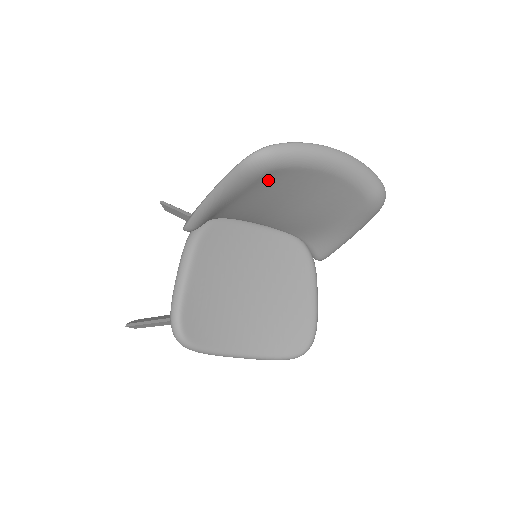
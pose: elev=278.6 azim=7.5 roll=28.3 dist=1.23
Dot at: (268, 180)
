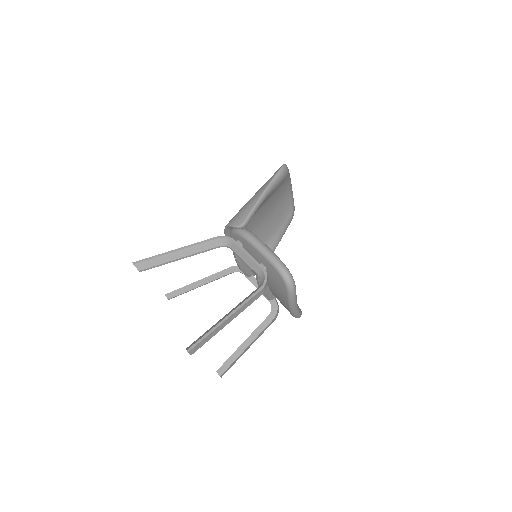
Dot at: (280, 186)
